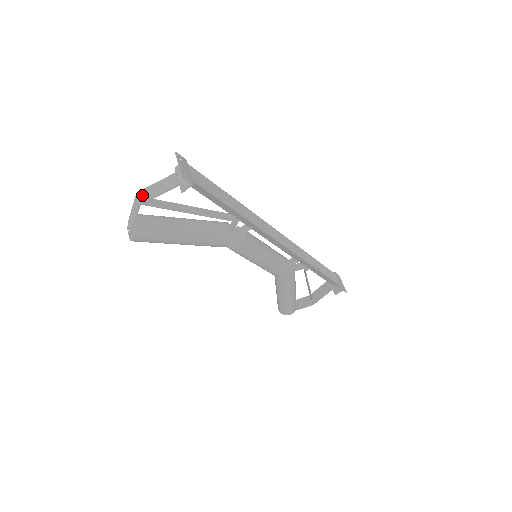
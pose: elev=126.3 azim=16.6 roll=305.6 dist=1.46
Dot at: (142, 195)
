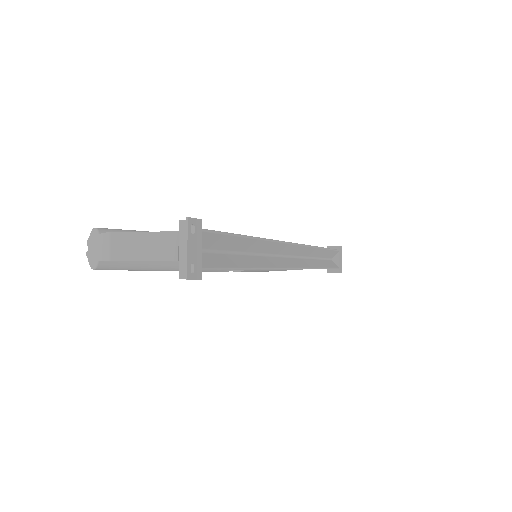
Dot at: (117, 244)
